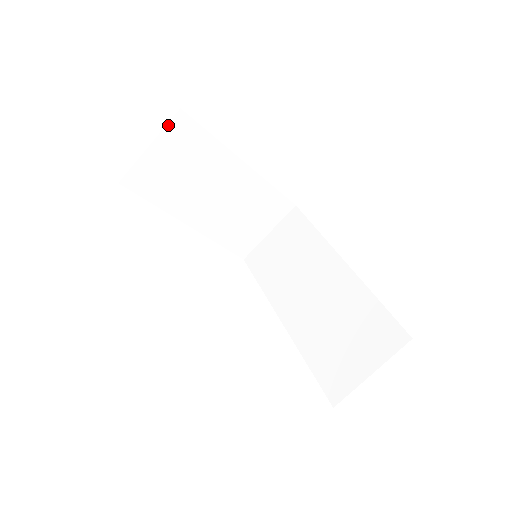
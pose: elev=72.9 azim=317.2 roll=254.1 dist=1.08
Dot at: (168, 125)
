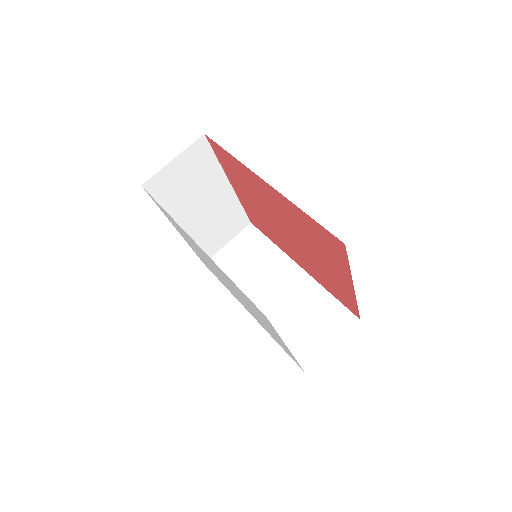
Dot at: (192, 145)
